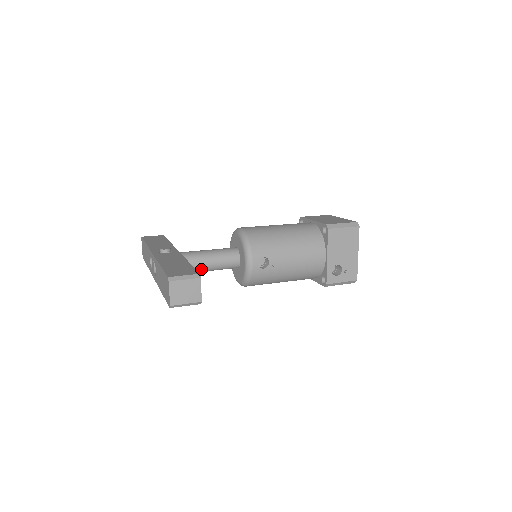
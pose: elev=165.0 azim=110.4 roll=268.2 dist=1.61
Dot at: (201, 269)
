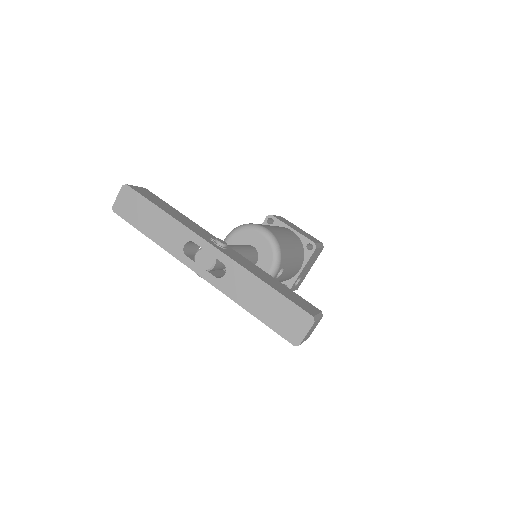
Dot at: occluded
